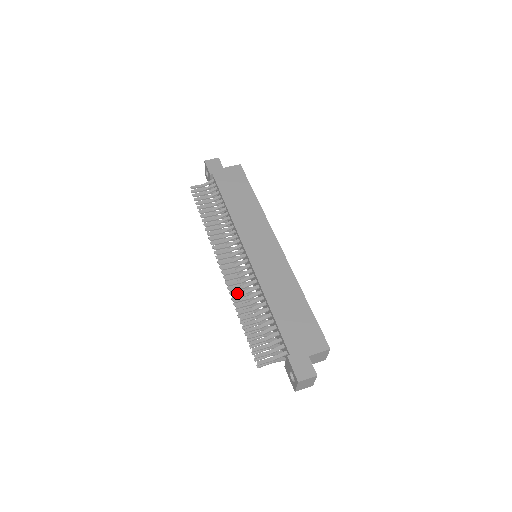
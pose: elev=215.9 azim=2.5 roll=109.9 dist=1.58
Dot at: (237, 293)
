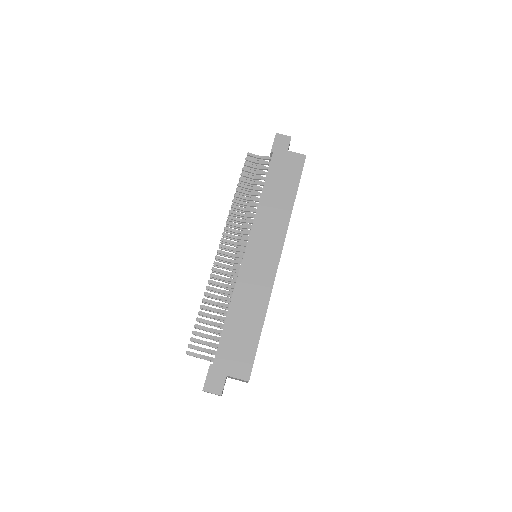
Dot at: (214, 281)
